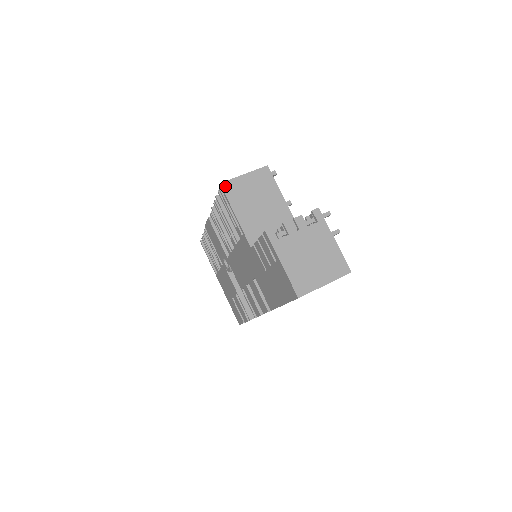
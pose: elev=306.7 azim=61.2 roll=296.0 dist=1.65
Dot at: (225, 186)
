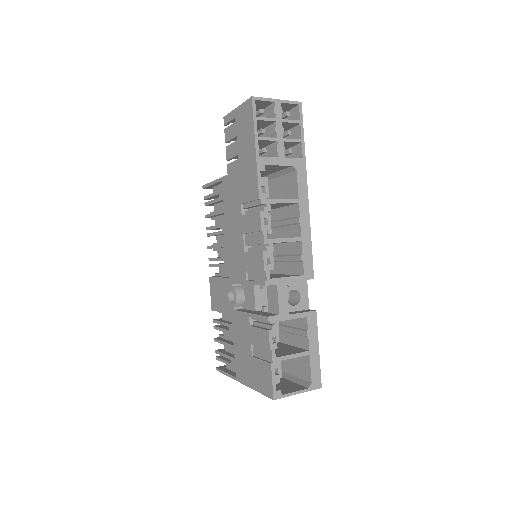
Dot at: occluded
